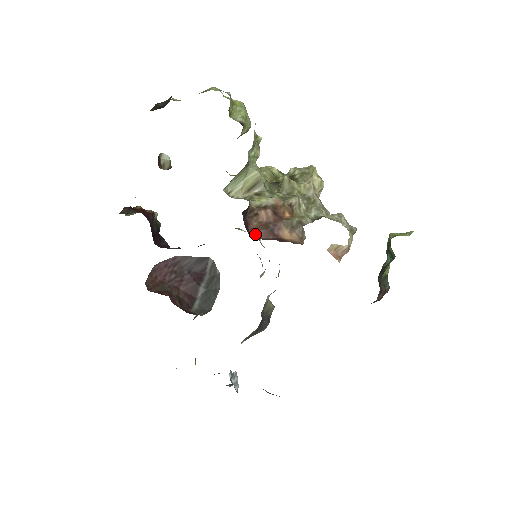
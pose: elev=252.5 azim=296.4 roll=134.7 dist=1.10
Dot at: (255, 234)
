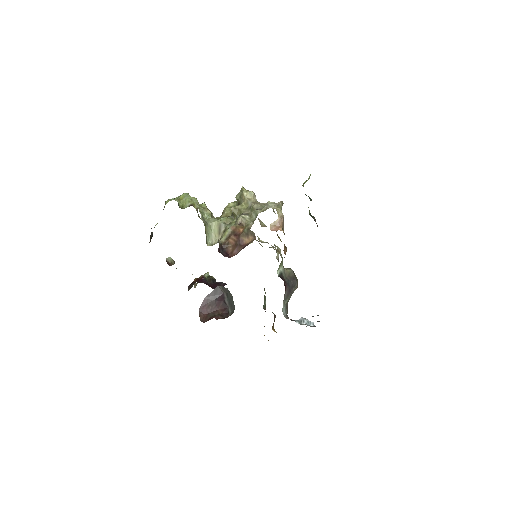
Dot at: (233, 254)
